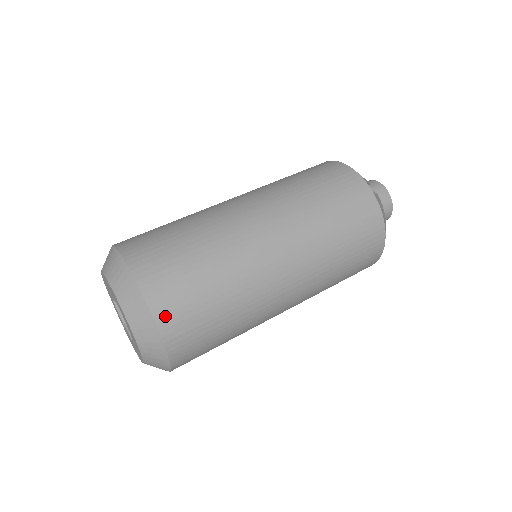
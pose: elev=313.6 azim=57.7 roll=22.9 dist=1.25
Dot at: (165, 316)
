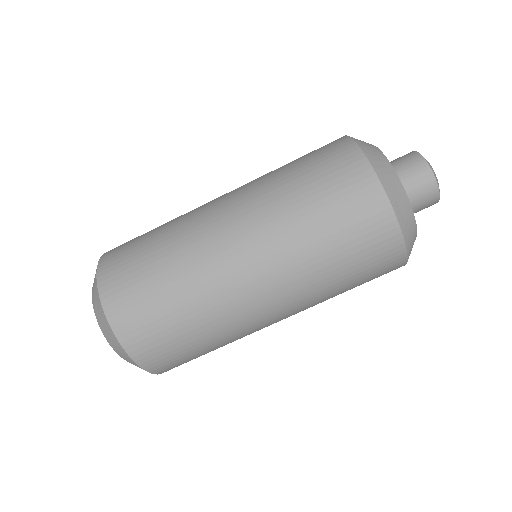
Dot at: occluded
